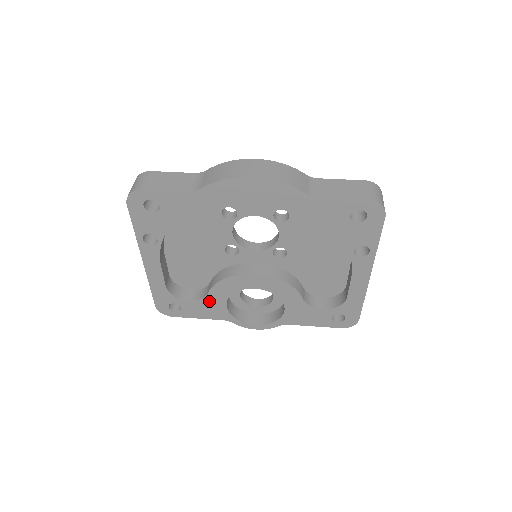
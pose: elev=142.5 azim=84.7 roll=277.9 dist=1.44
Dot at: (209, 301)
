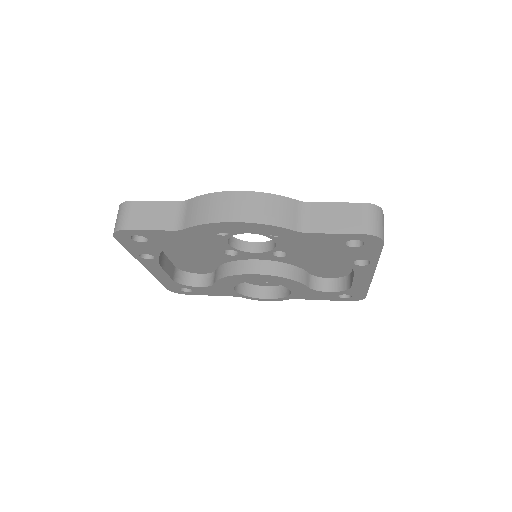
Dot at: (217, 287)
